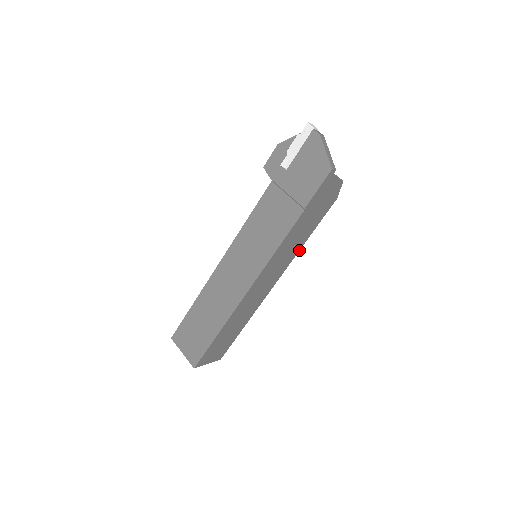
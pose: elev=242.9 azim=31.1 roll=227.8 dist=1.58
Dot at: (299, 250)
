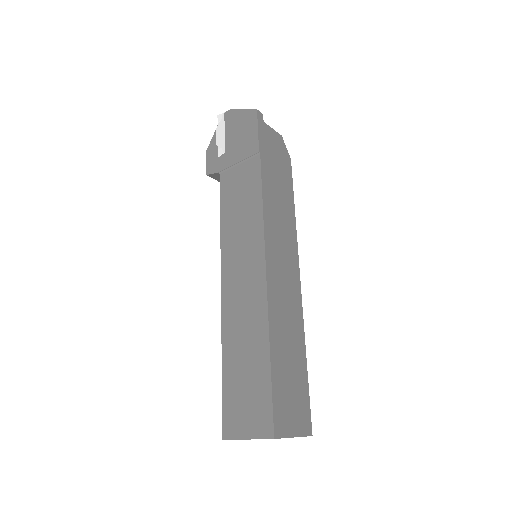
Dot at: (295, 225)
